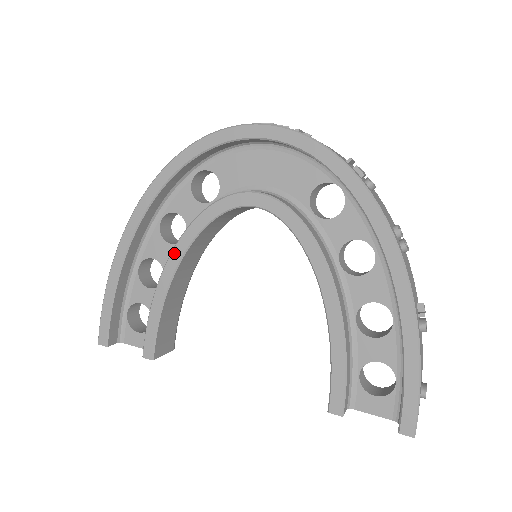
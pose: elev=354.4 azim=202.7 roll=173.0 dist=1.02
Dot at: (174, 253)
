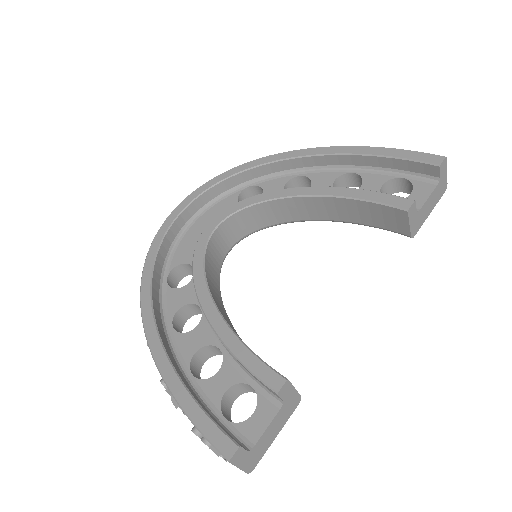
Dot at: (203, 304)
